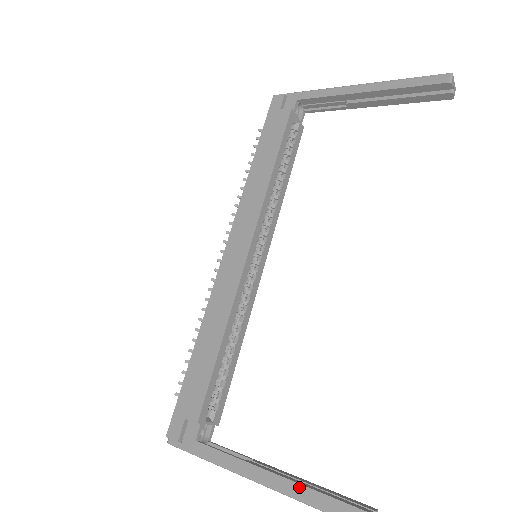
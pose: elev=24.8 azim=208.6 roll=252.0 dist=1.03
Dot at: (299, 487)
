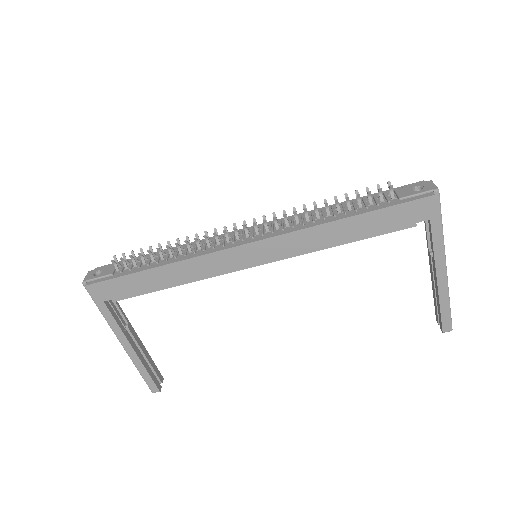
Dot at: (141, 365)
